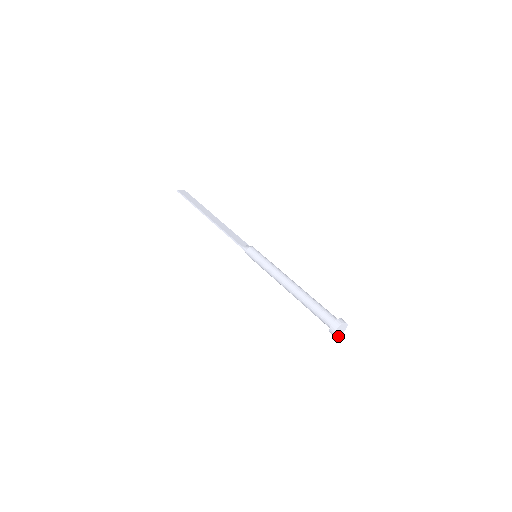
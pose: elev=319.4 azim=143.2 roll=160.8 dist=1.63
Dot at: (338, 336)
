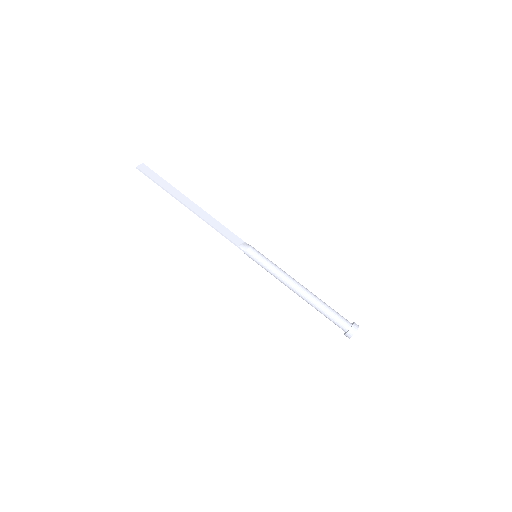
Dot at: occluded
